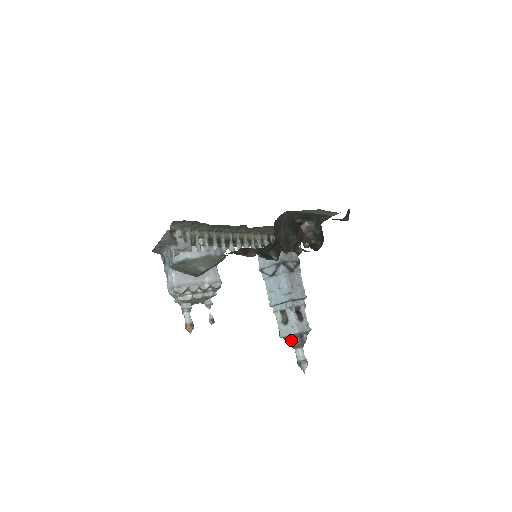
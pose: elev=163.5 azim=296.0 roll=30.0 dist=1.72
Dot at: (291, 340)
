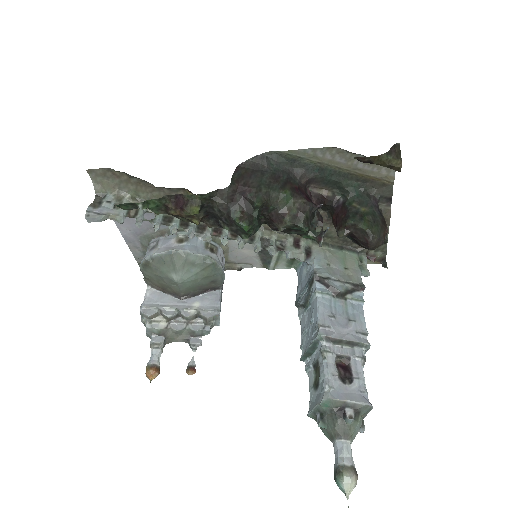
Dot at: (320, 418)
